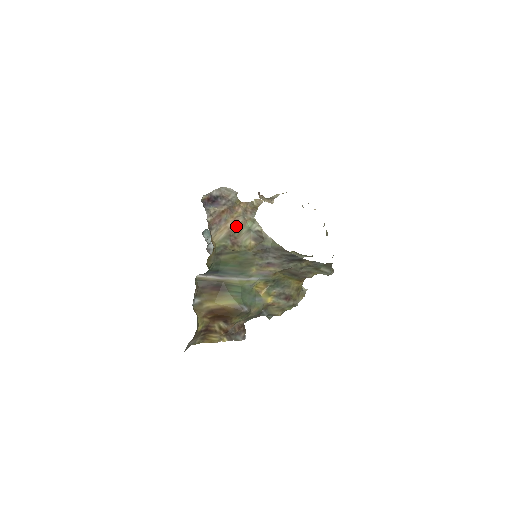
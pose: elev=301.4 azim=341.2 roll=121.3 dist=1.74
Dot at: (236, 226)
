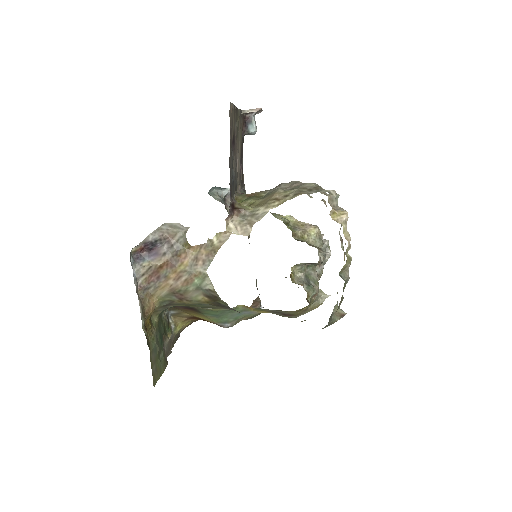
Dot at: (180, 283)
